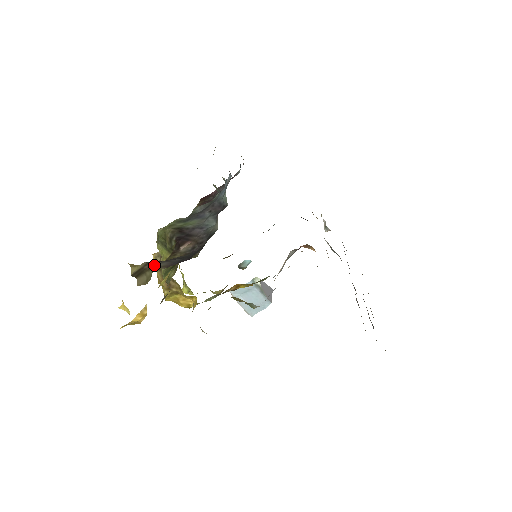
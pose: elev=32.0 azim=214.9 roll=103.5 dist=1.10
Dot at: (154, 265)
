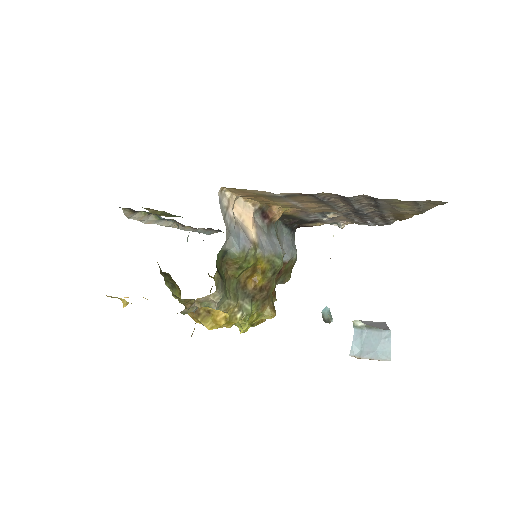
Dot at: occluded
